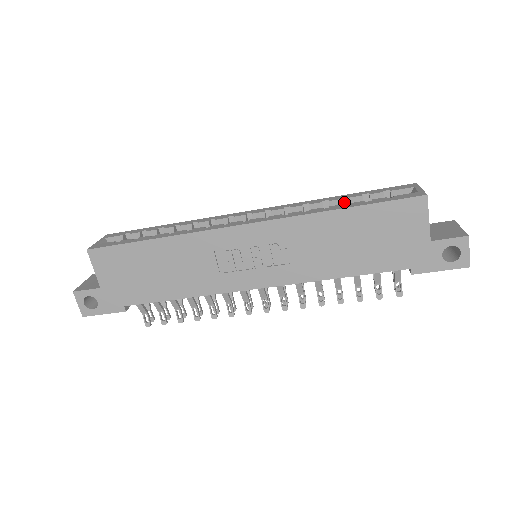
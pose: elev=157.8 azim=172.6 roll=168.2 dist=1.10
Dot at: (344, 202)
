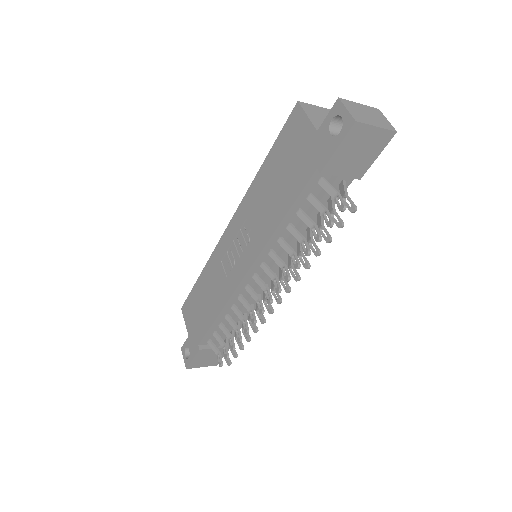
Dot at: occluded
